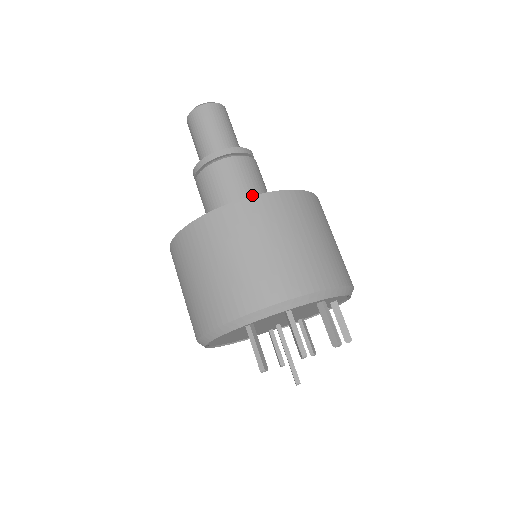
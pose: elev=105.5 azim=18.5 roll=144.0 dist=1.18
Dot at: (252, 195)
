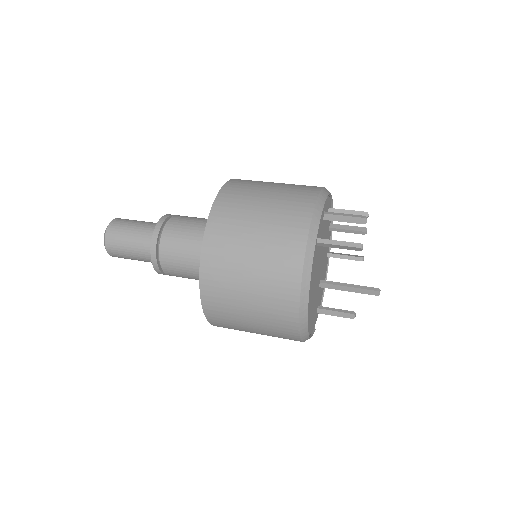
Dot at: occluded
